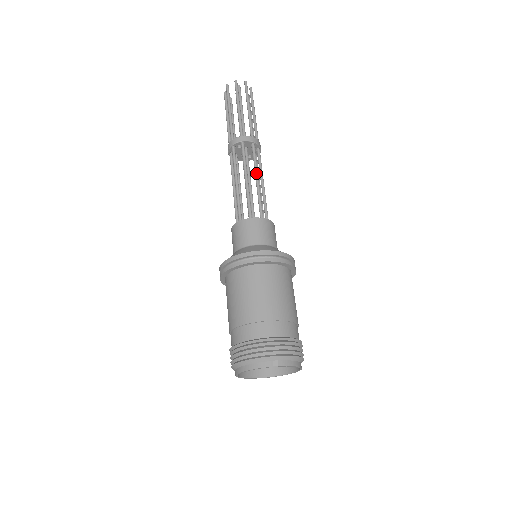
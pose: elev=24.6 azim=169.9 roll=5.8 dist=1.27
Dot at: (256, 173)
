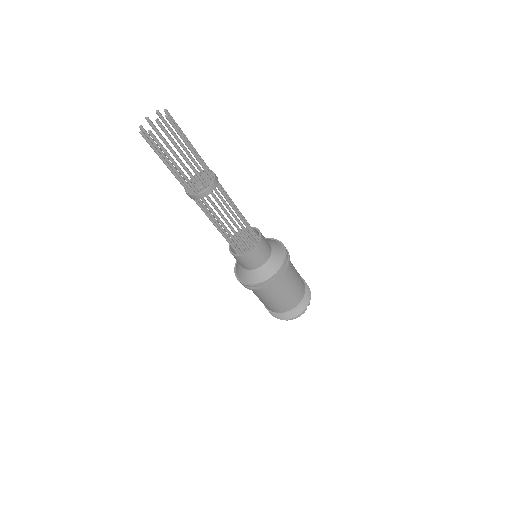
Dot at: (234, 208)
